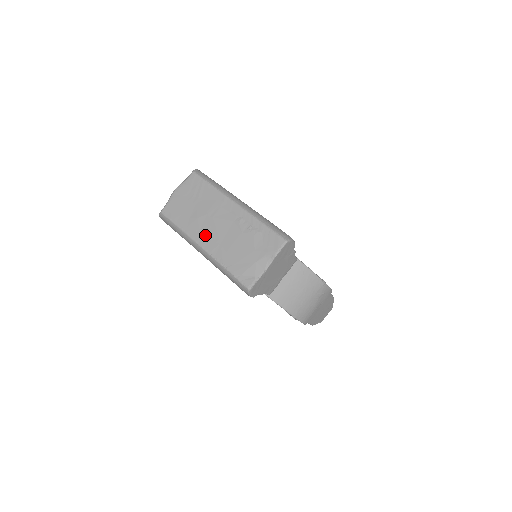
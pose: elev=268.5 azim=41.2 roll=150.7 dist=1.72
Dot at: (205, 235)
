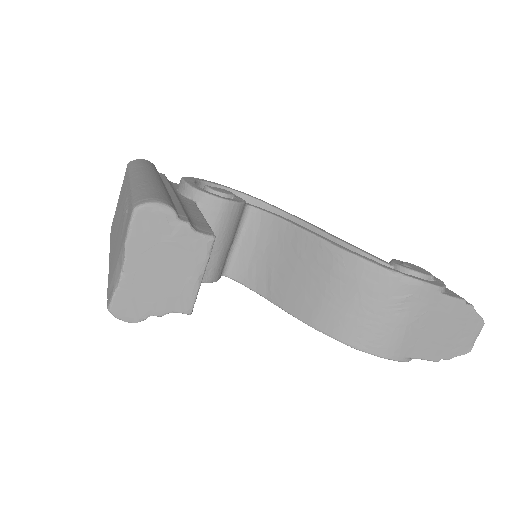
Dot at: (112, 242)
